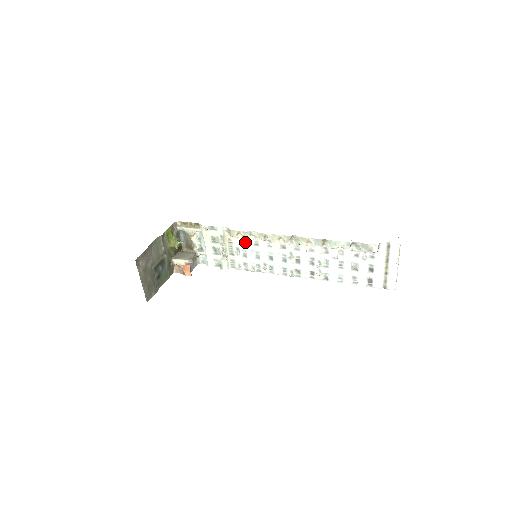
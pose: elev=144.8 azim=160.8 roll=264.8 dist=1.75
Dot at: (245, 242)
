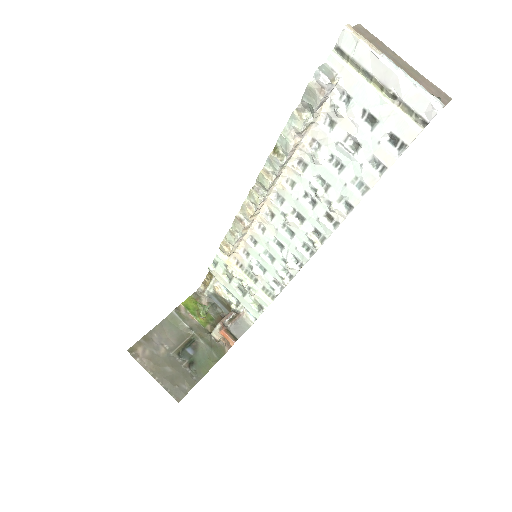
Dot at: (247, 251)
